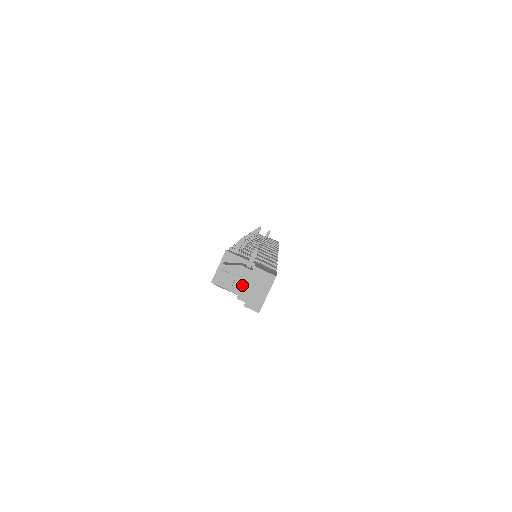
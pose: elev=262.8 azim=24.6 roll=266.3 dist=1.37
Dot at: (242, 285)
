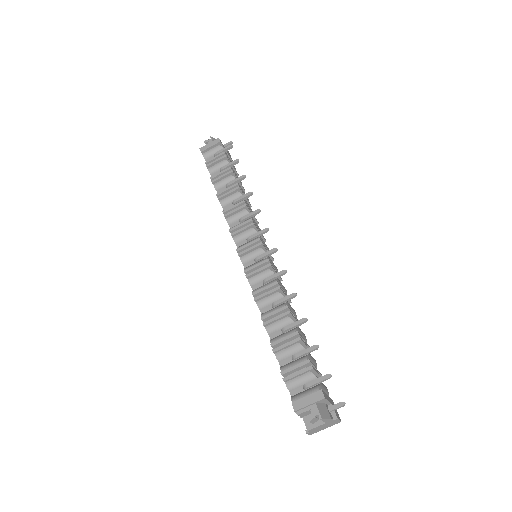
Dot at: occluded
